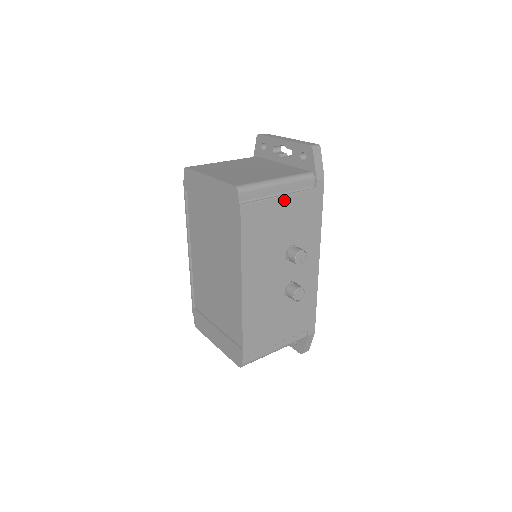
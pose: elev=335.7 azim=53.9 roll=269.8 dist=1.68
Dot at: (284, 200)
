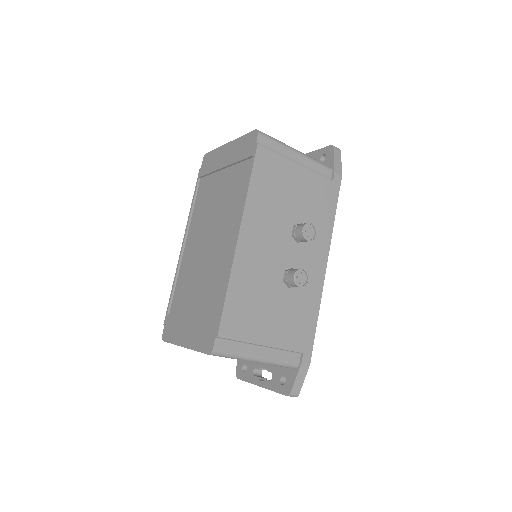
Dot at: (300, 169)
